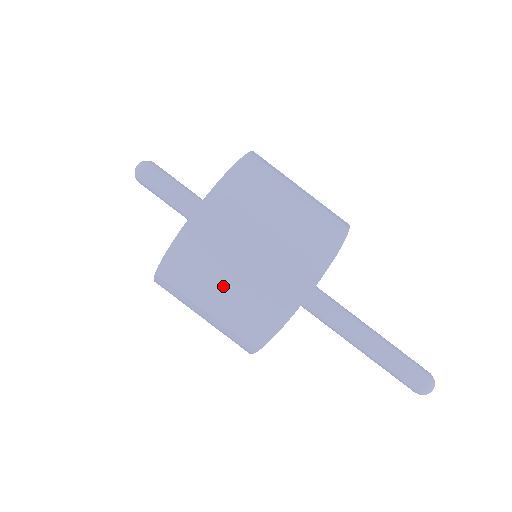
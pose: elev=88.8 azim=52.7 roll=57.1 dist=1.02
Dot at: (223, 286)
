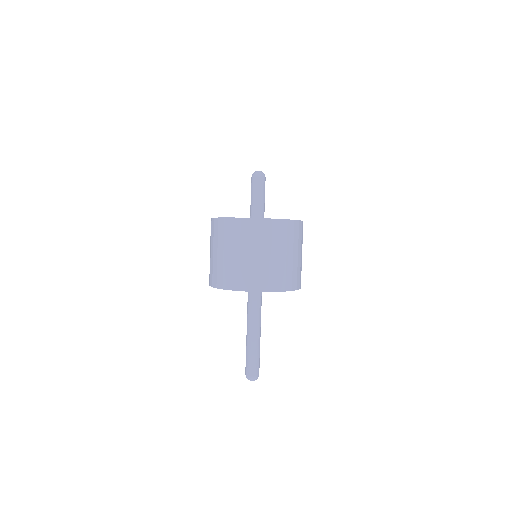
Dot at: (267, 254)
